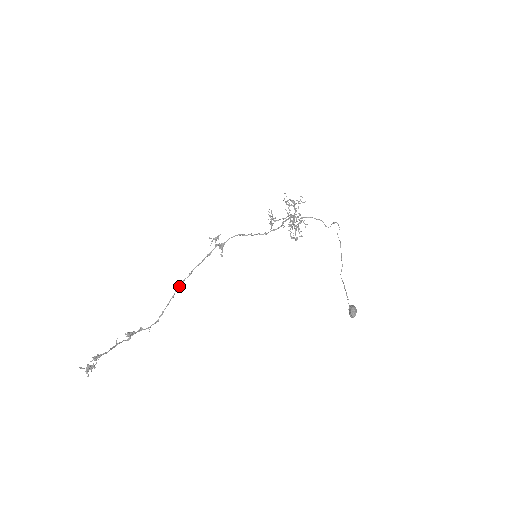
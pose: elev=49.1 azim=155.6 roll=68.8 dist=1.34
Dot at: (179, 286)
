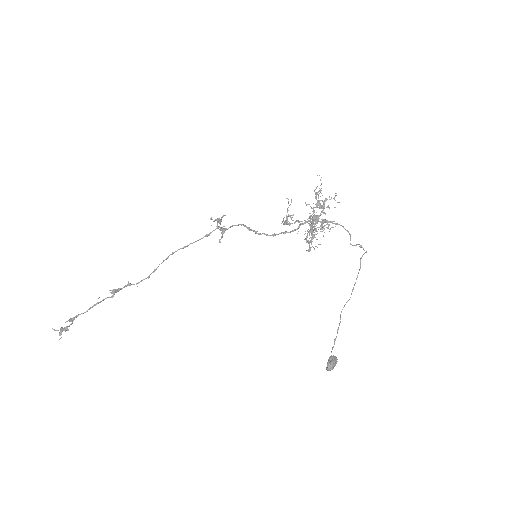
Dot at: (173, 253)
